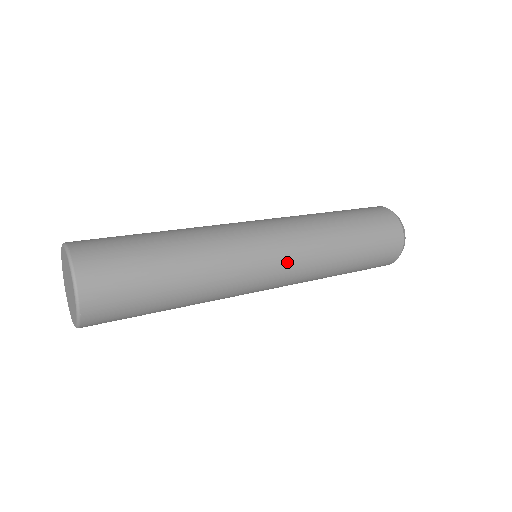
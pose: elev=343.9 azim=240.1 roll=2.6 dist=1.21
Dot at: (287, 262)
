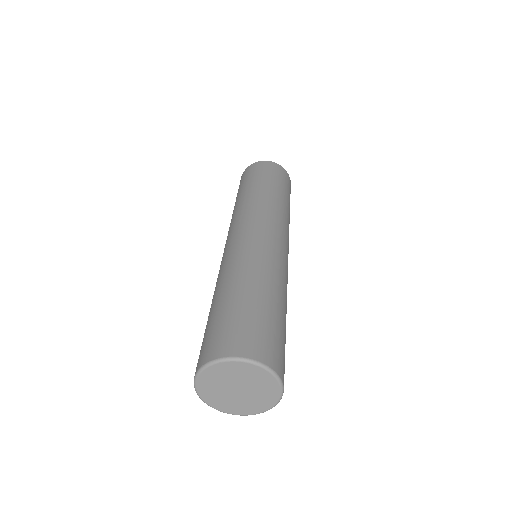
Dot at: (286, 238)
